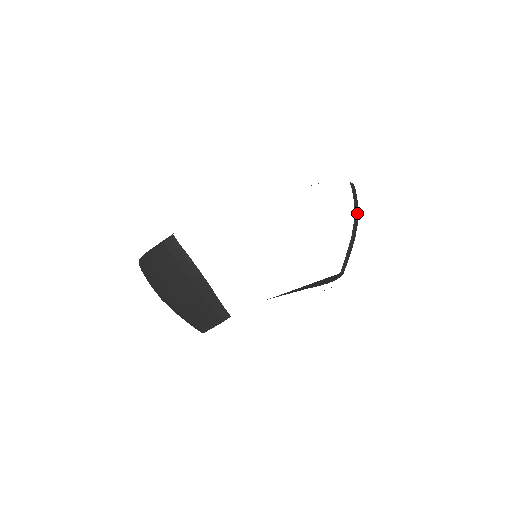
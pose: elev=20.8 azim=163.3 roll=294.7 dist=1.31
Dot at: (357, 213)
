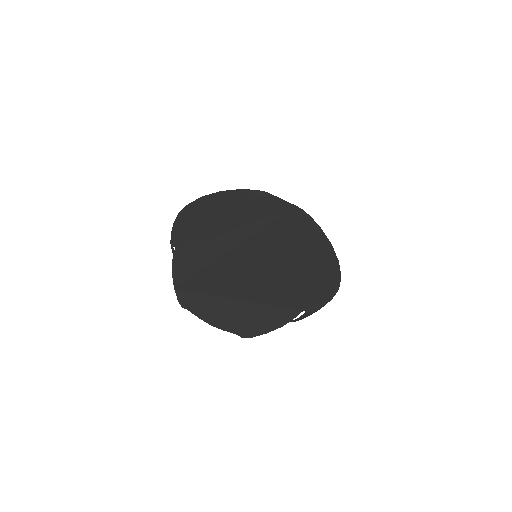
Dot at: (298, 320)
